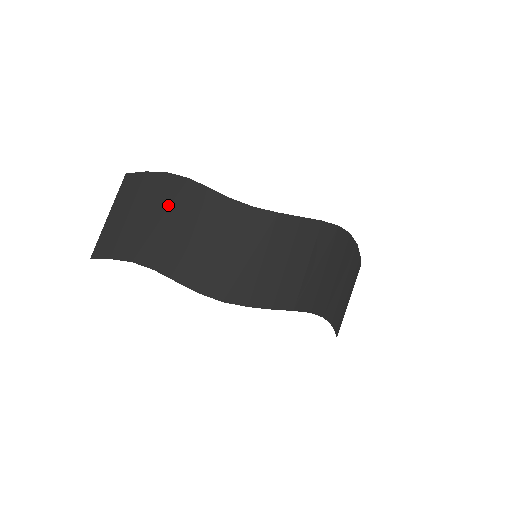
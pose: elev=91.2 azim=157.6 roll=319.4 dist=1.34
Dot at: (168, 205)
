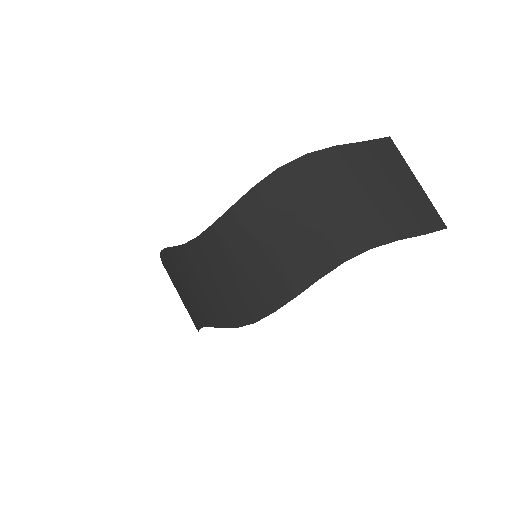
Dot at: (177, 275)
